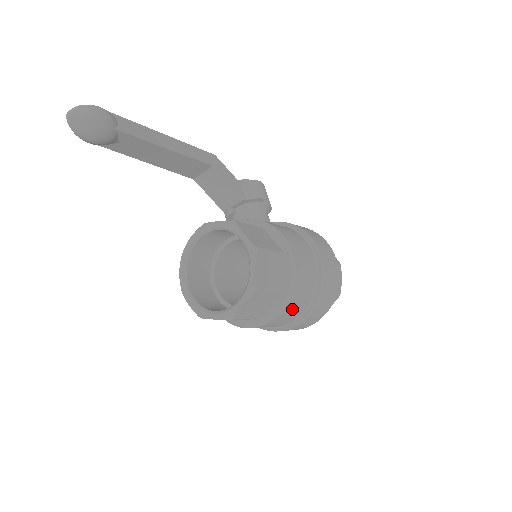
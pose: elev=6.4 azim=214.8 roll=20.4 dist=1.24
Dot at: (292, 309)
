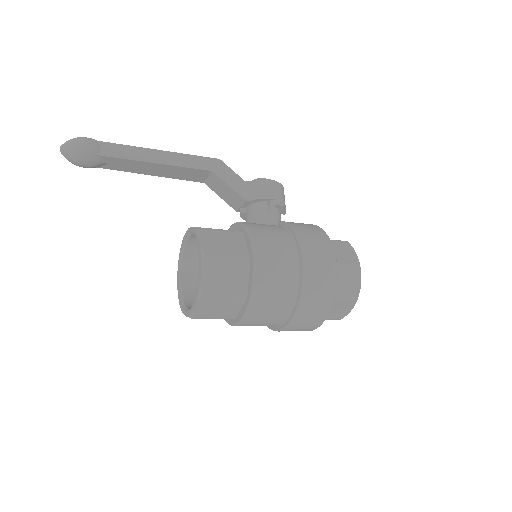
Dot at: (264, 313)
